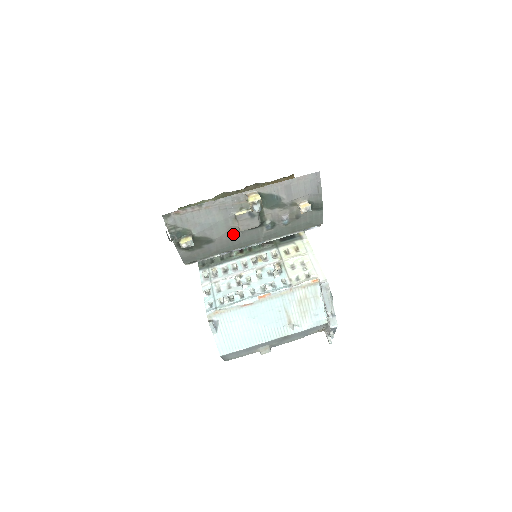
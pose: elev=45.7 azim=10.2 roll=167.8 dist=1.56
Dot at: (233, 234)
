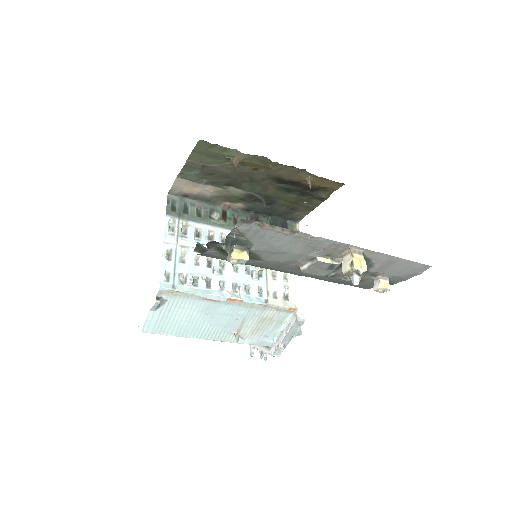
Dot at: (286, 264)
